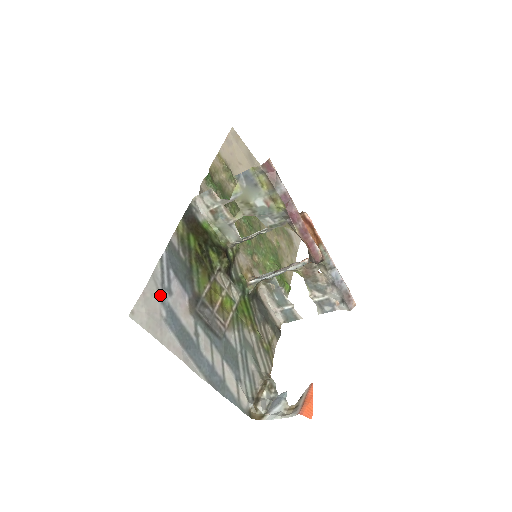
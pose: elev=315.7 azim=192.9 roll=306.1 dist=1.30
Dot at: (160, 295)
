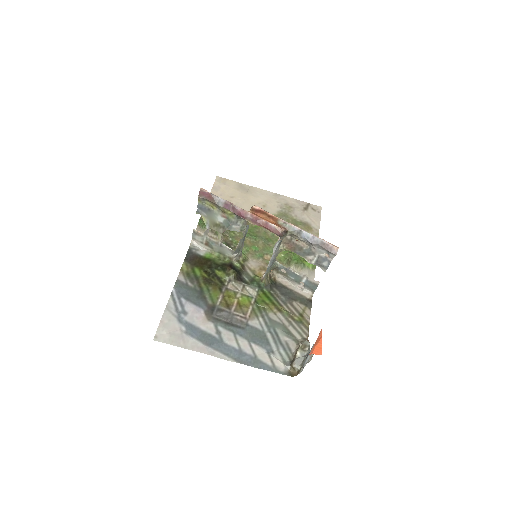
Dot at: (177, 318)
